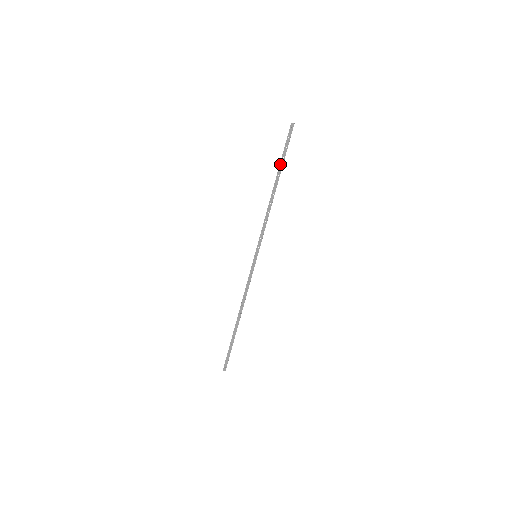
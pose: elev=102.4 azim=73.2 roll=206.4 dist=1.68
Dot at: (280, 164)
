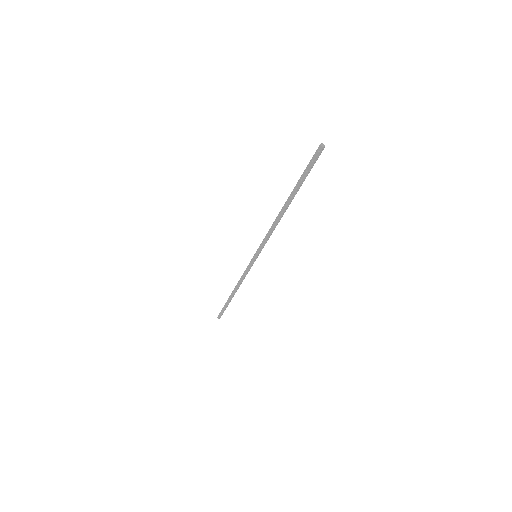
Dot at: (296, 185)
